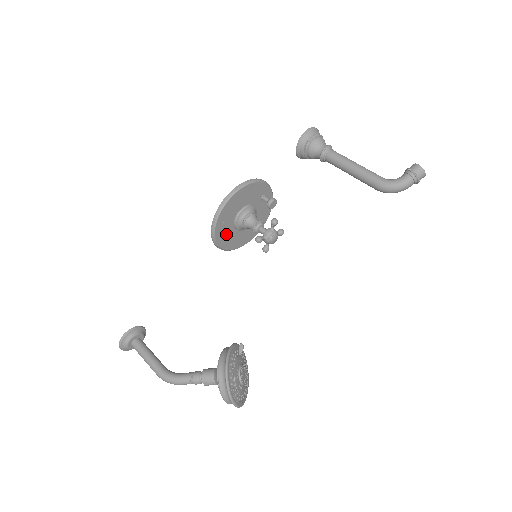
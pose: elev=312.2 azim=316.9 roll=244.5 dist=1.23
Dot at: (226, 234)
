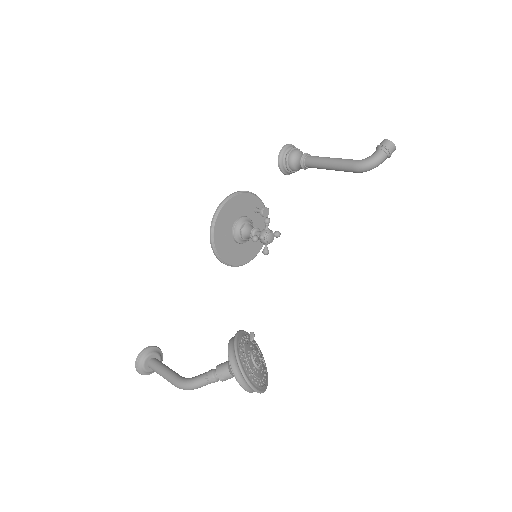
Dot at: (226, 247)
